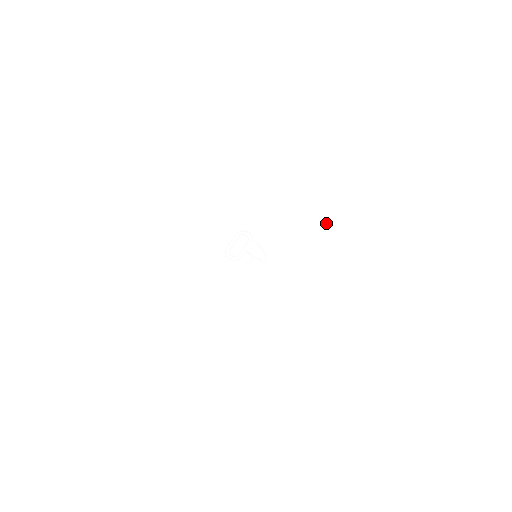
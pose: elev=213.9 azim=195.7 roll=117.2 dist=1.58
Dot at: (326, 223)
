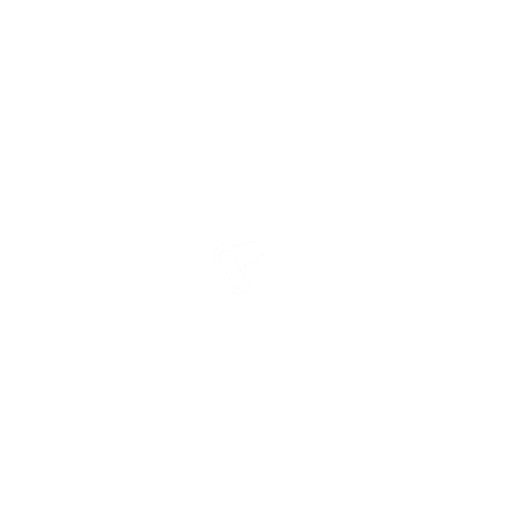
Dot at: (258, 114)
